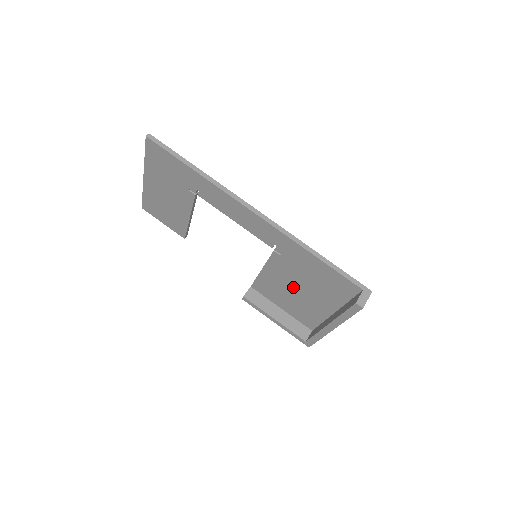
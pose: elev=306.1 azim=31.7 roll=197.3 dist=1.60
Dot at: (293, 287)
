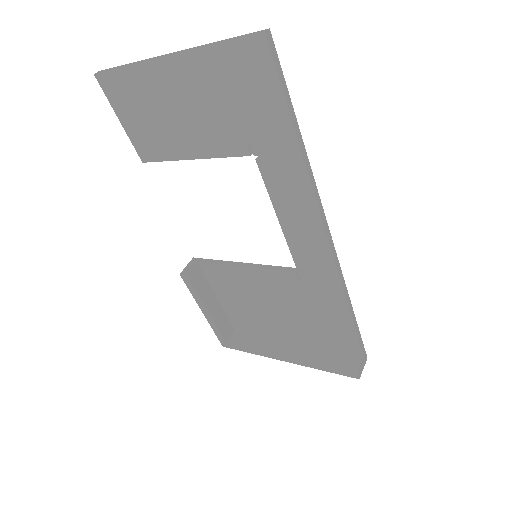
Dot at: (269, 302)
